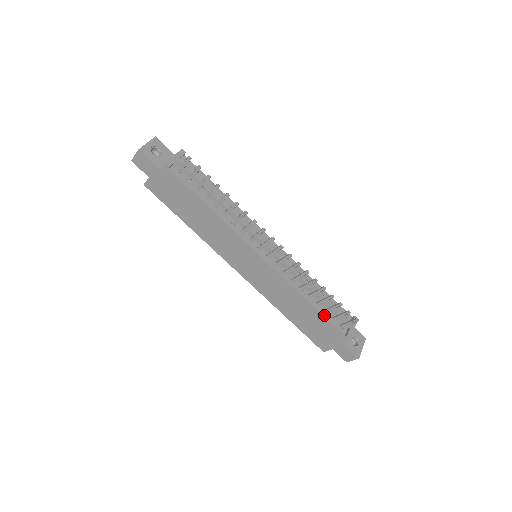
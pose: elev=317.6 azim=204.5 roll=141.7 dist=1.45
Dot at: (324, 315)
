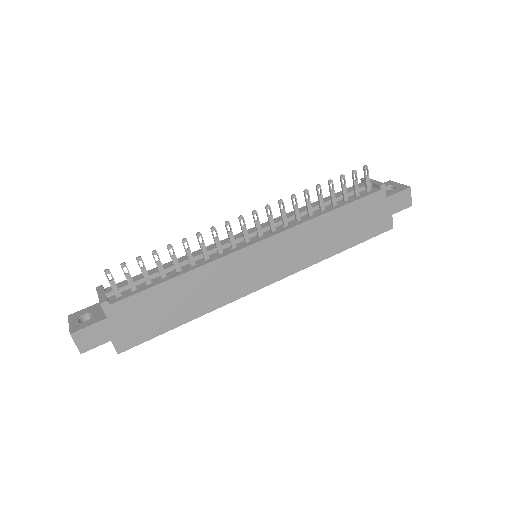
Dot at: (349, 202)
